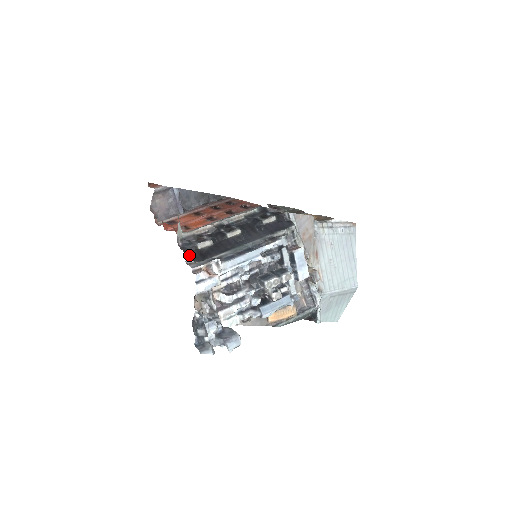
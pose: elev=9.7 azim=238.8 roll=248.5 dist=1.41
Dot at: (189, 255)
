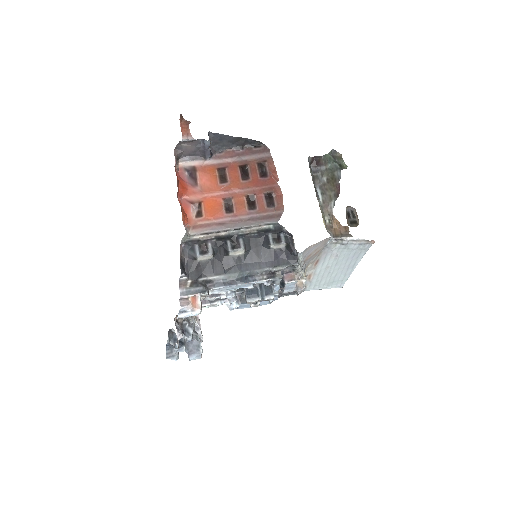
Dot at: (184, 274)
